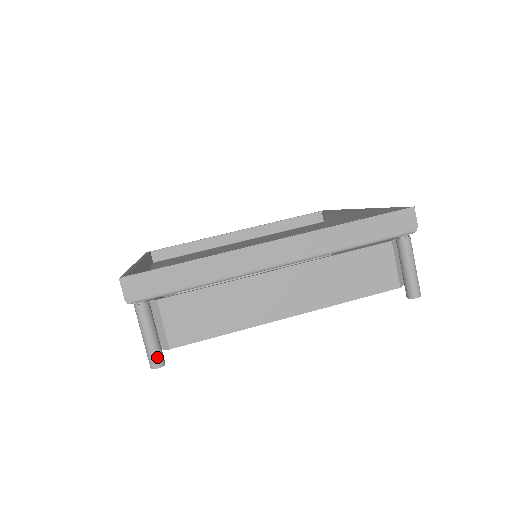
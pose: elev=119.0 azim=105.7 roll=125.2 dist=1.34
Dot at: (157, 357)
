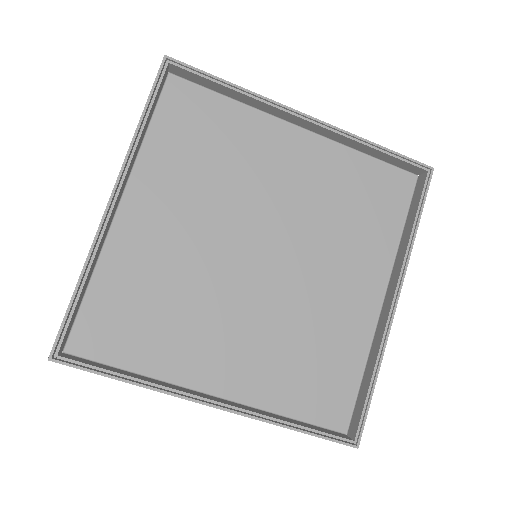
Dot at: occluded
